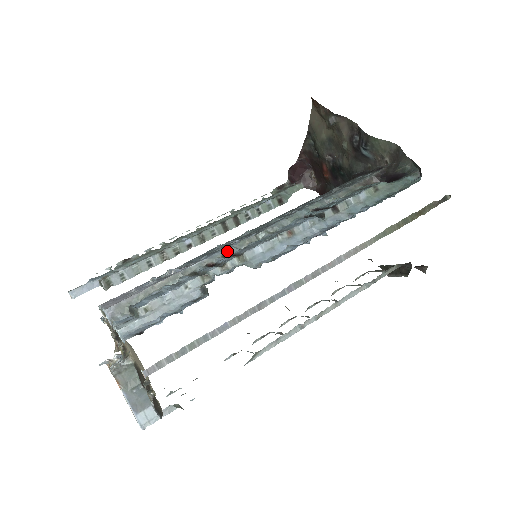
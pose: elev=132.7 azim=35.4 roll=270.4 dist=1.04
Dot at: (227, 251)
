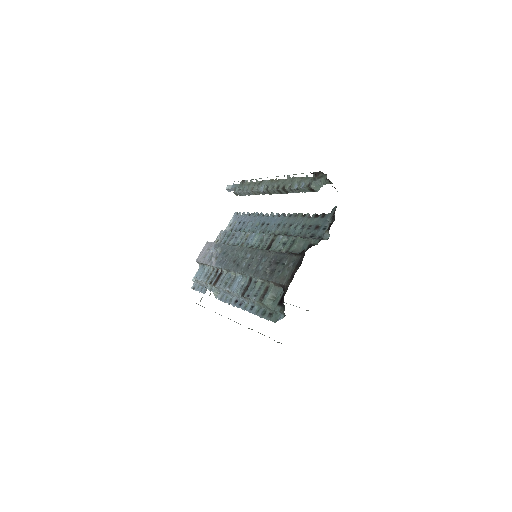
Dot at: (222, 269)
